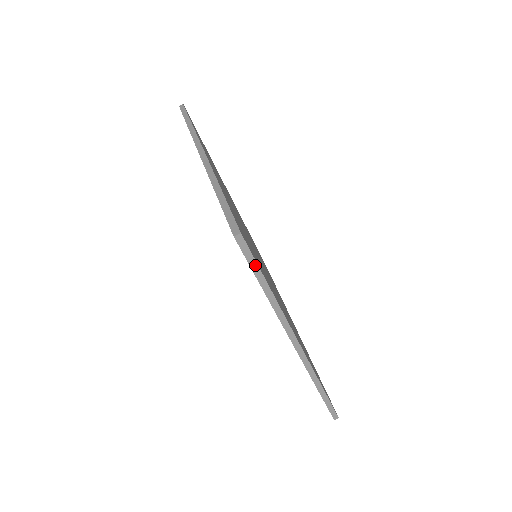
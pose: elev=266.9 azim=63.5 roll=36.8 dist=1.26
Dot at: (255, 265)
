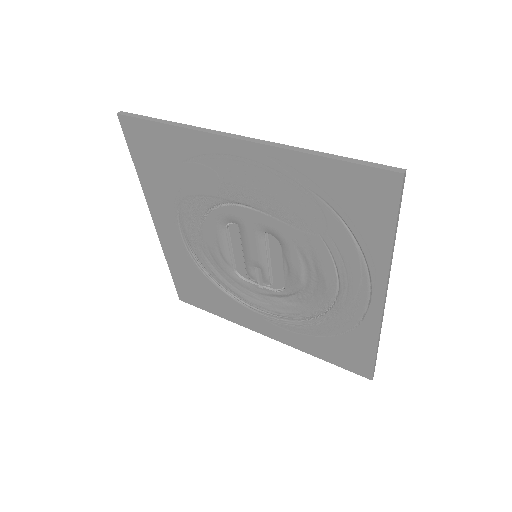
Dot at: (144, 117)
